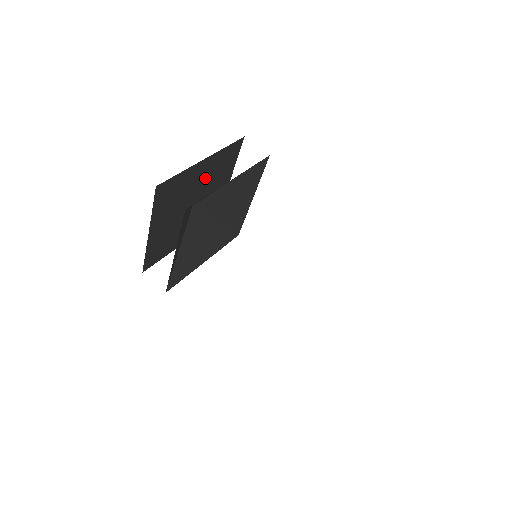
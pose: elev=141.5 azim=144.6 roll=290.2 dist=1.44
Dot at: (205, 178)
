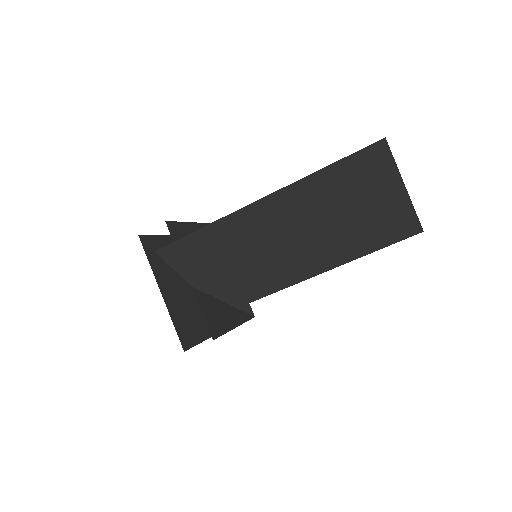
Dot at: occluded
